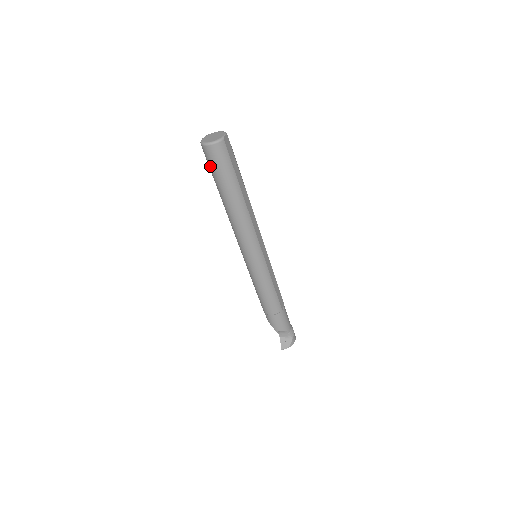
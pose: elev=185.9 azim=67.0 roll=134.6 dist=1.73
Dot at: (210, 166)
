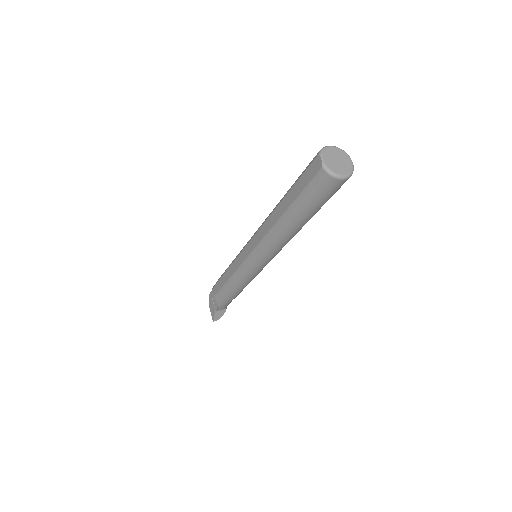
Dot at: (313, 194)
